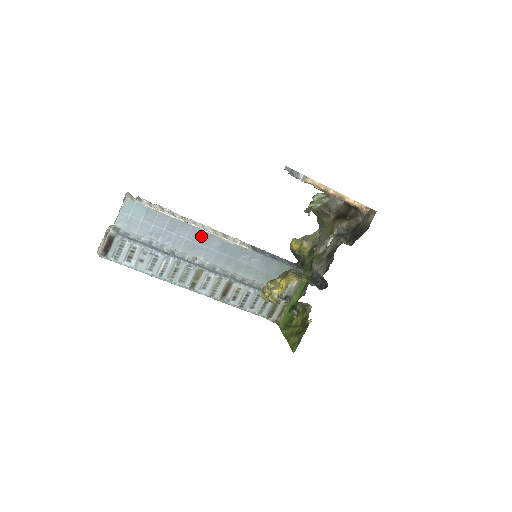
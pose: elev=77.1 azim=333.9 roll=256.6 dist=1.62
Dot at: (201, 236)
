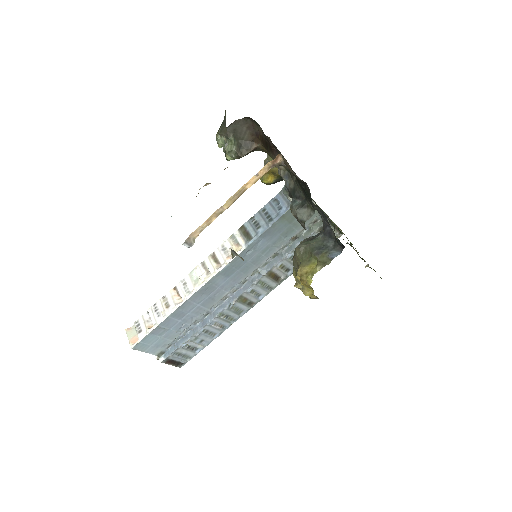
Dot at: (203, 292)
